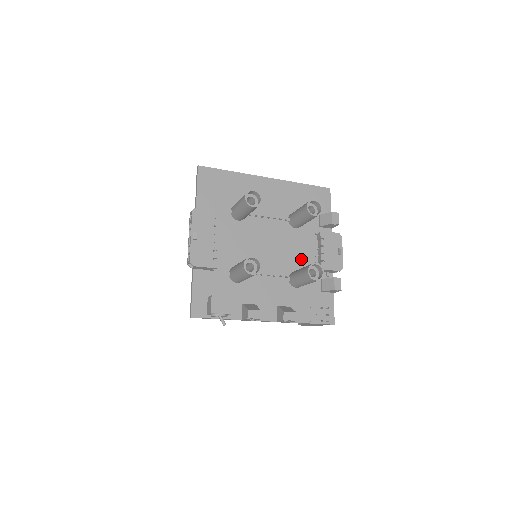
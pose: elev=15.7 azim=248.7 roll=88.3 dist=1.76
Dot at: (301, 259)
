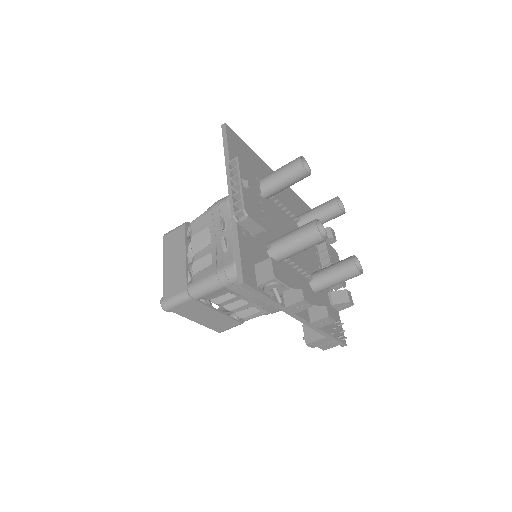
Dot at: (312, 265)
